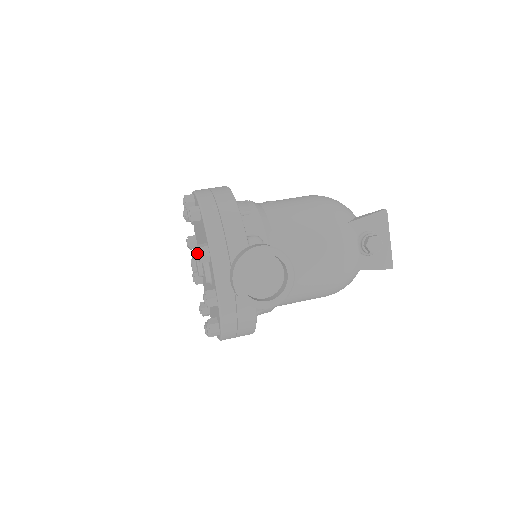
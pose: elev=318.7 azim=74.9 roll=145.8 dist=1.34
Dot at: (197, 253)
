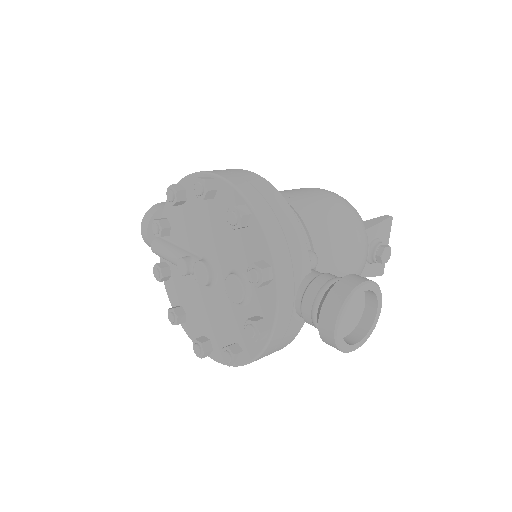
Dot at: (258, 276)
